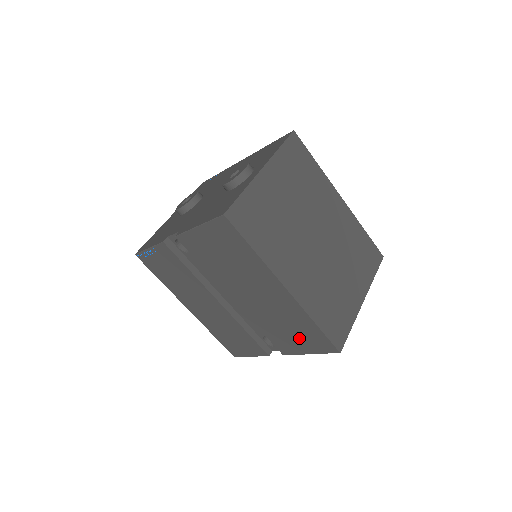
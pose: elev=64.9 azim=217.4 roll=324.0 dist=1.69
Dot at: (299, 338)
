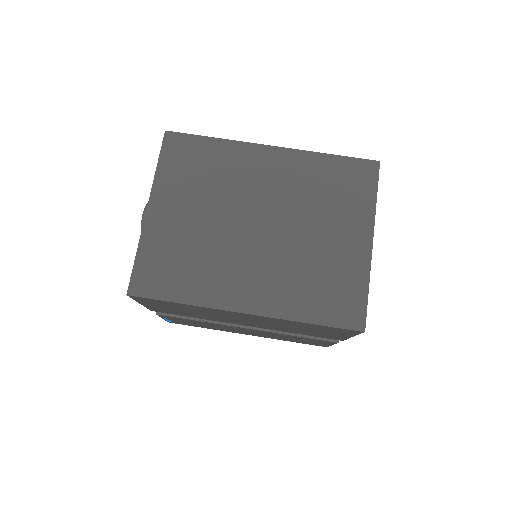
Dot at: (323, 332)
